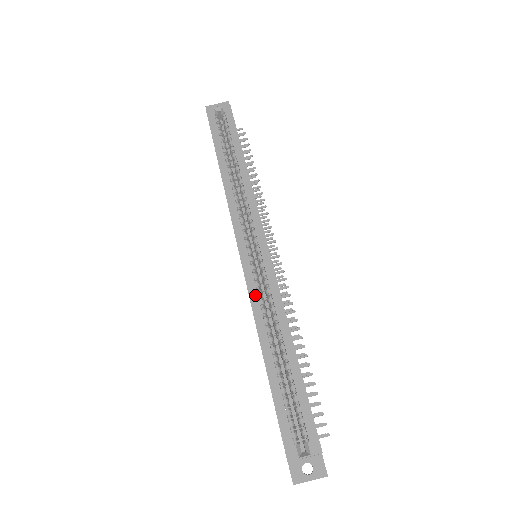
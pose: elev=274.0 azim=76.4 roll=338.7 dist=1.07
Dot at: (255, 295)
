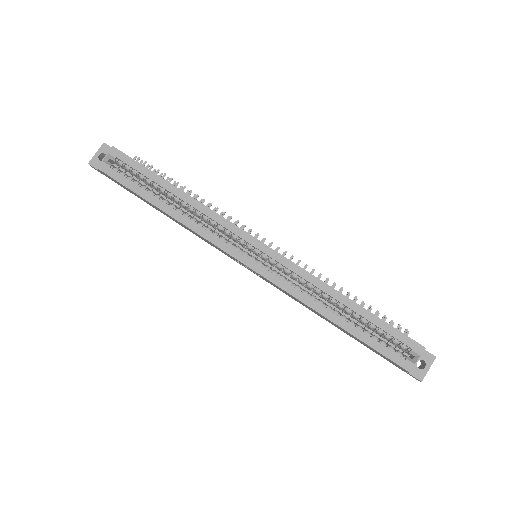
Dot at: (289, 287)
